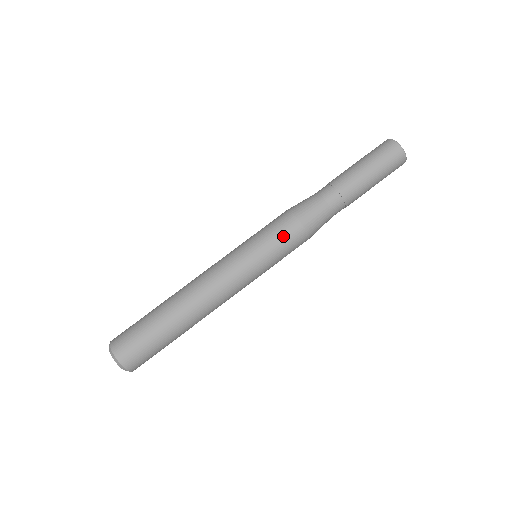
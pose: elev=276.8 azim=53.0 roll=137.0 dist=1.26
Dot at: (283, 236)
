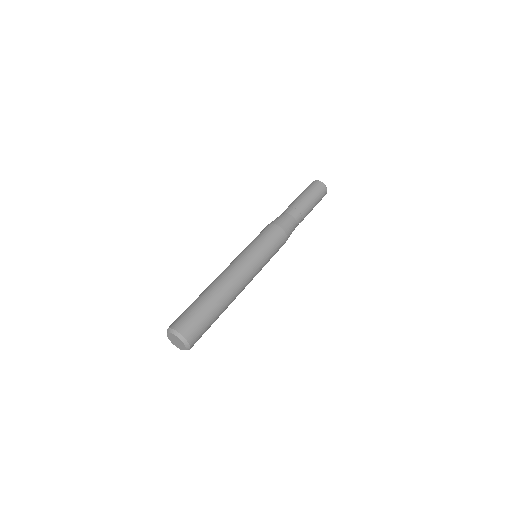
Dot at: (263, 232)
